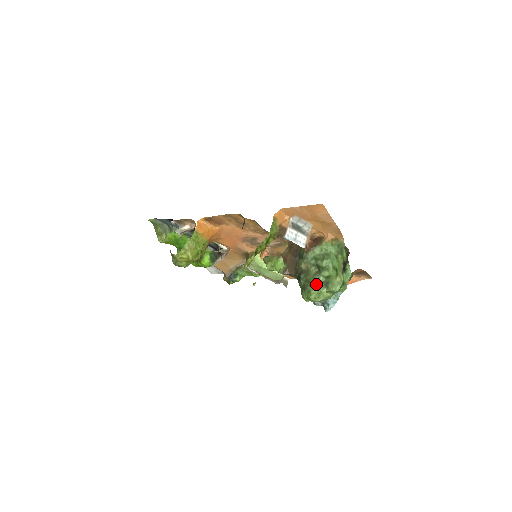
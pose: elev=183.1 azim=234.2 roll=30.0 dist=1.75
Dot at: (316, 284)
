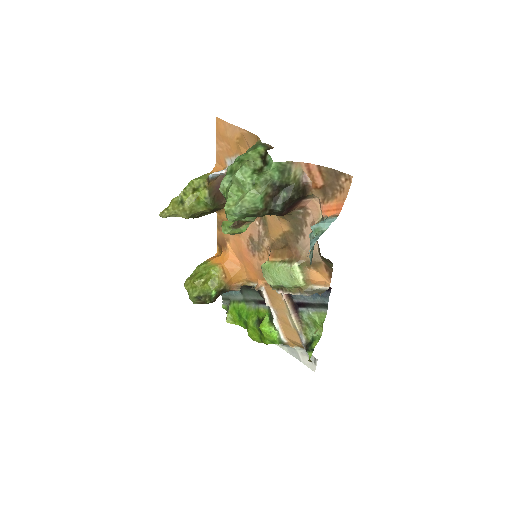
Dot at: (222, 187)
